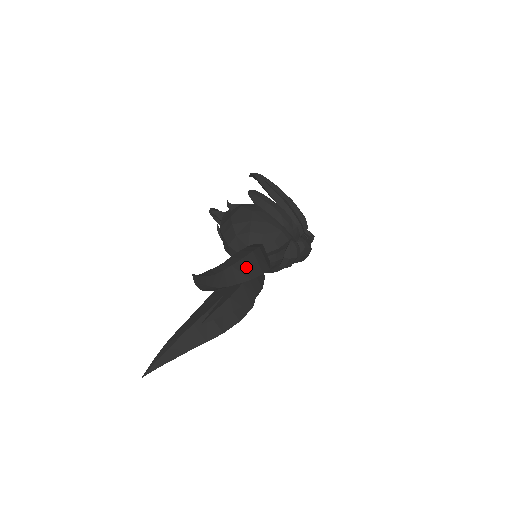
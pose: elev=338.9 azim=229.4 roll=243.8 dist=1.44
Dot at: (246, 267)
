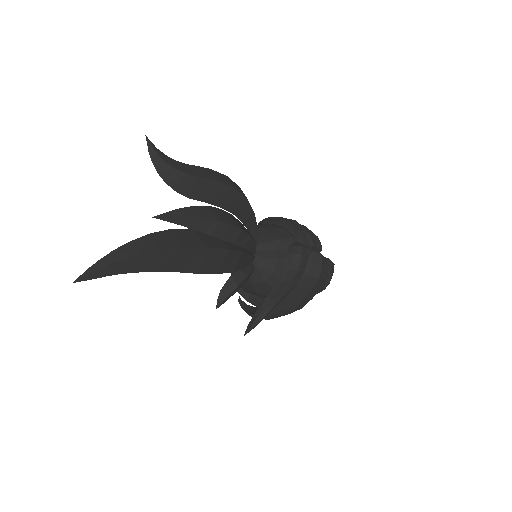
Dot at: (213, 174)
